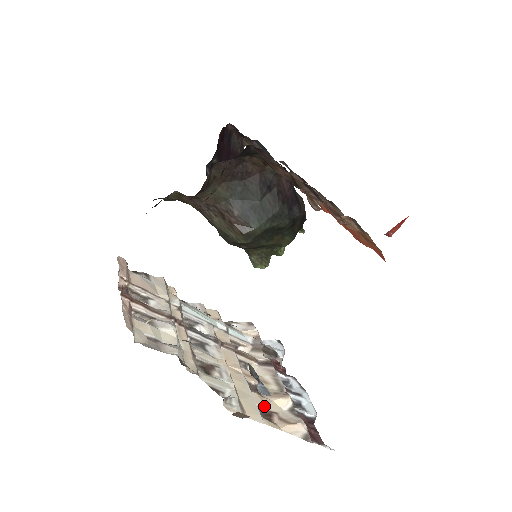
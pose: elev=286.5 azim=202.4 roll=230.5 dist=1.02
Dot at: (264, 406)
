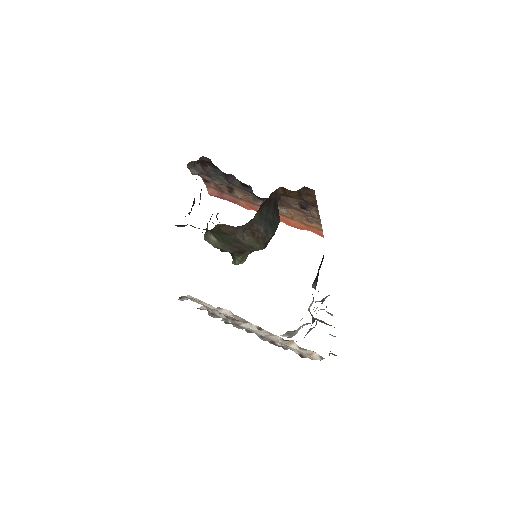
Dot at: occluded
